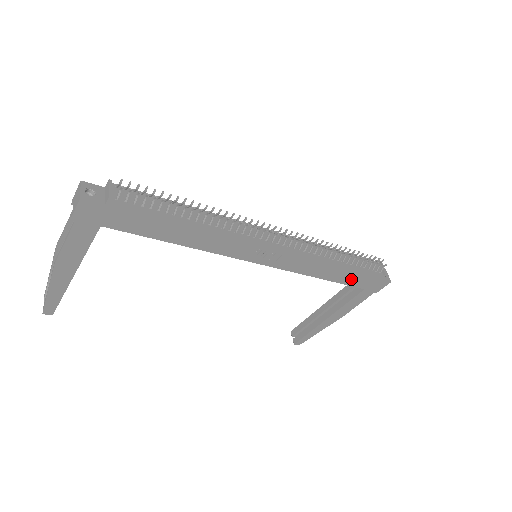
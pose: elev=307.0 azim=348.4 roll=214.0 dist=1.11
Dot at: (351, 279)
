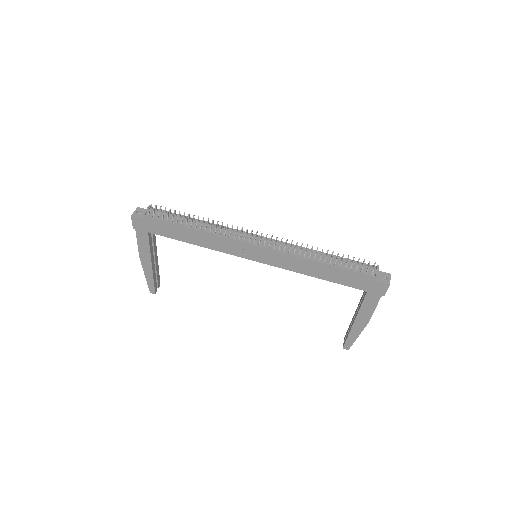
Dot at: (344, 279)
